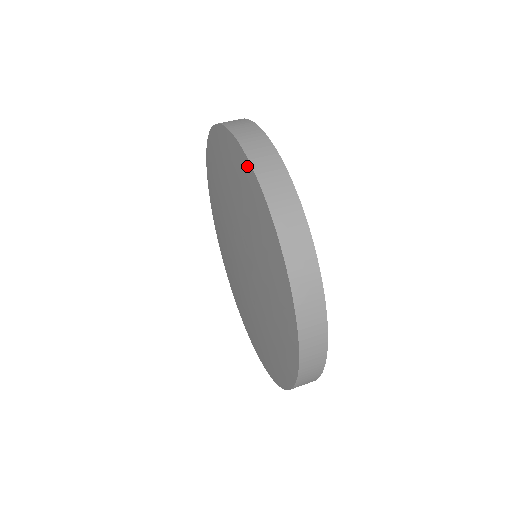
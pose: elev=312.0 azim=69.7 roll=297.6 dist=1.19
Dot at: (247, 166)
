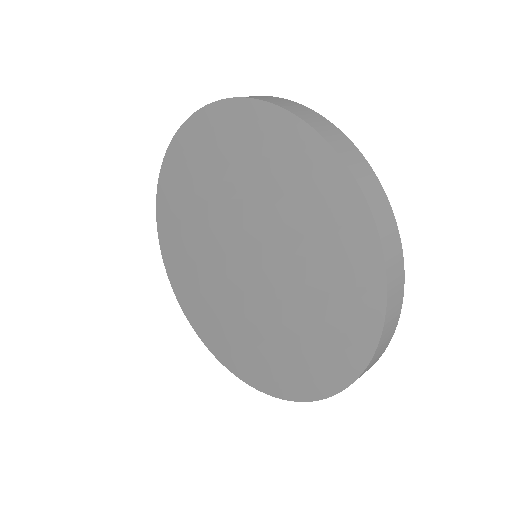
Dot at: (206, 115)
